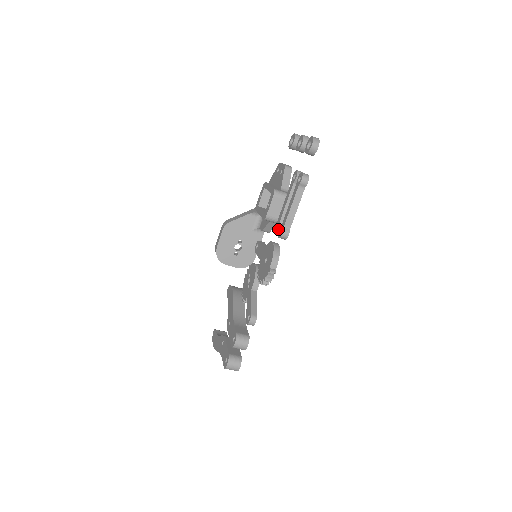
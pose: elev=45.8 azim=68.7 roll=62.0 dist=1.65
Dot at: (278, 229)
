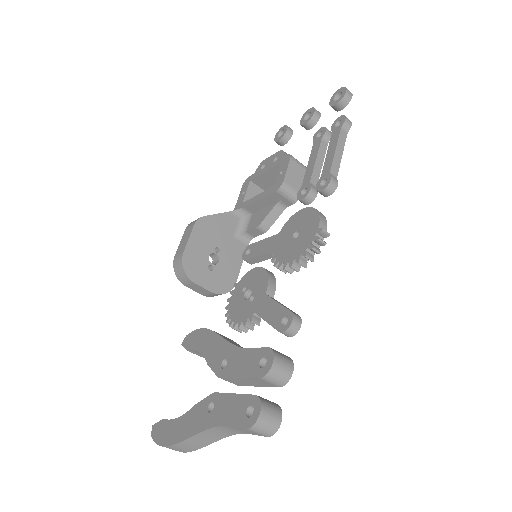
Dot at: (310, 190)
